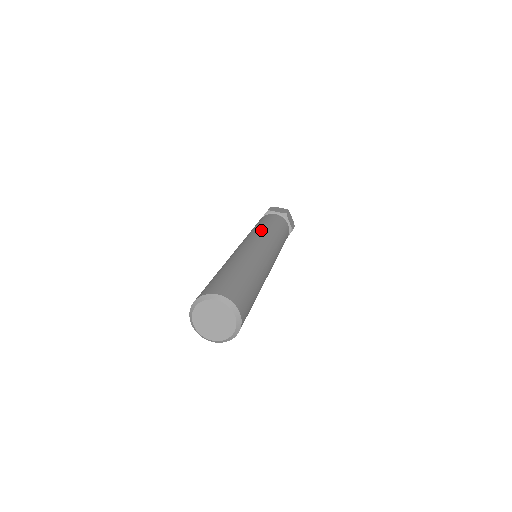
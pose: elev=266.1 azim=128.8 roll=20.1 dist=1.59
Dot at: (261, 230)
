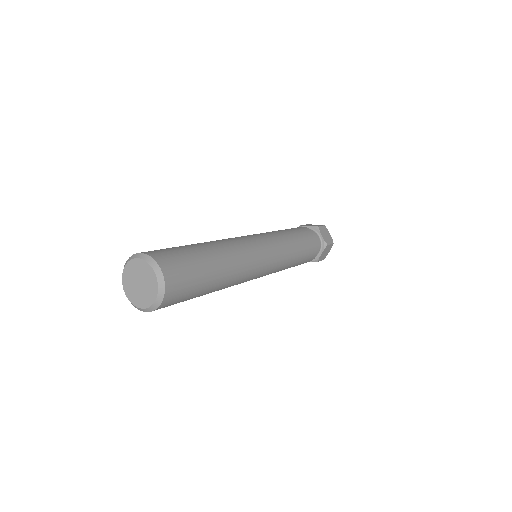
Dot at: (285, 241)
